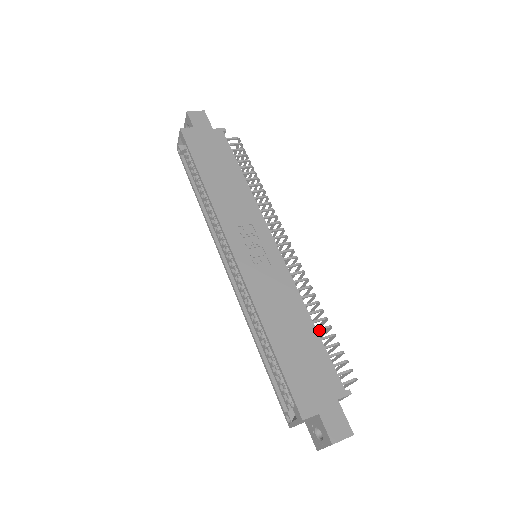
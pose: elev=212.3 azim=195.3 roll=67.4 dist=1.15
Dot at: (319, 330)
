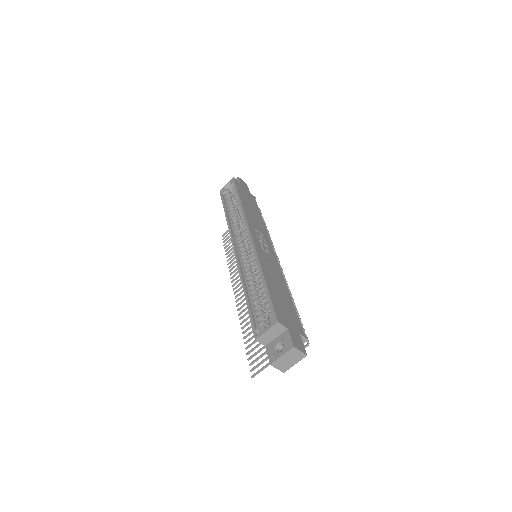
Dot at: occluded
